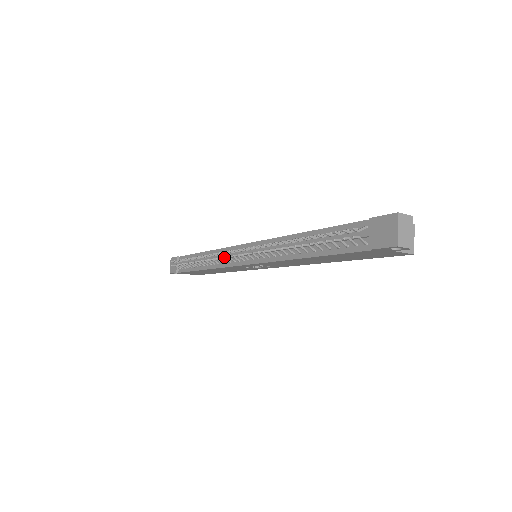
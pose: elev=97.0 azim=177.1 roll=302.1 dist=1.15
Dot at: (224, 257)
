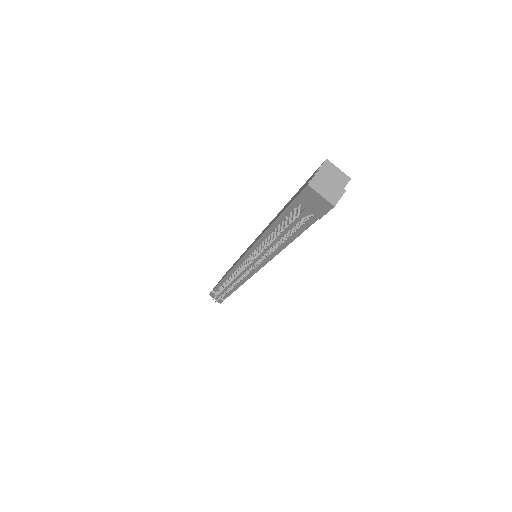
Dot at: occluded
